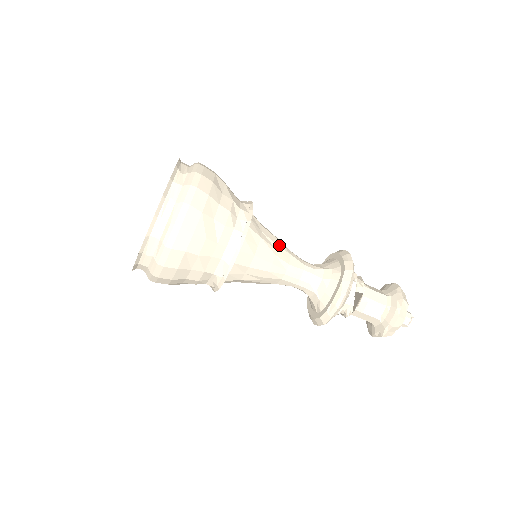
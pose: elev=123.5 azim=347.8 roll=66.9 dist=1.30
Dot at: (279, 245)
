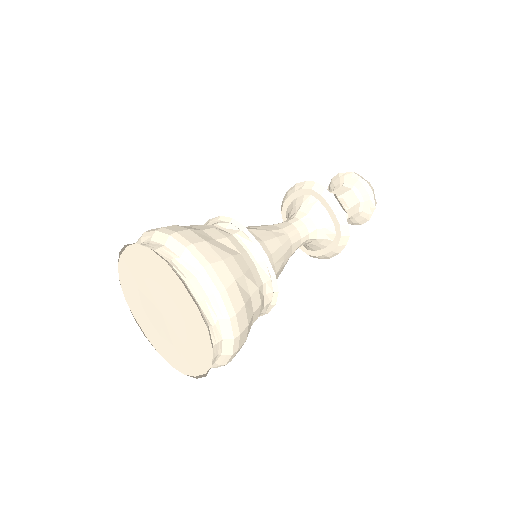
Dot at: (260, 226)
